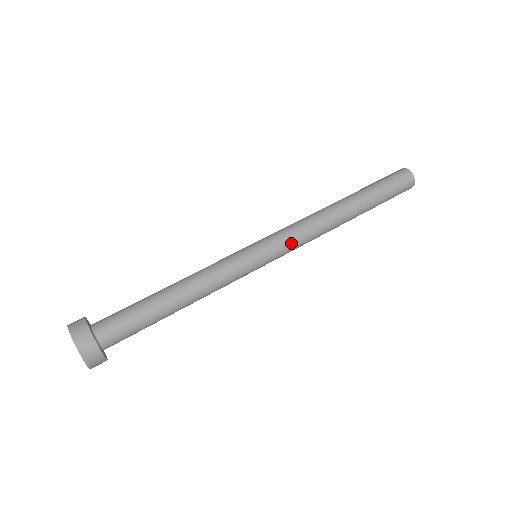
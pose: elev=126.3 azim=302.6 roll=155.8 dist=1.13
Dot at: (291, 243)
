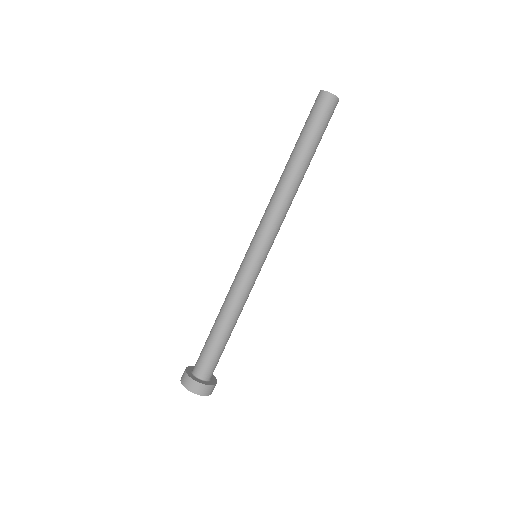
Dot at: occluded
